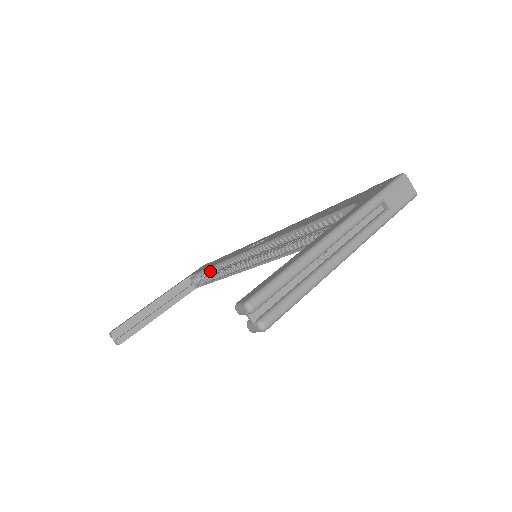
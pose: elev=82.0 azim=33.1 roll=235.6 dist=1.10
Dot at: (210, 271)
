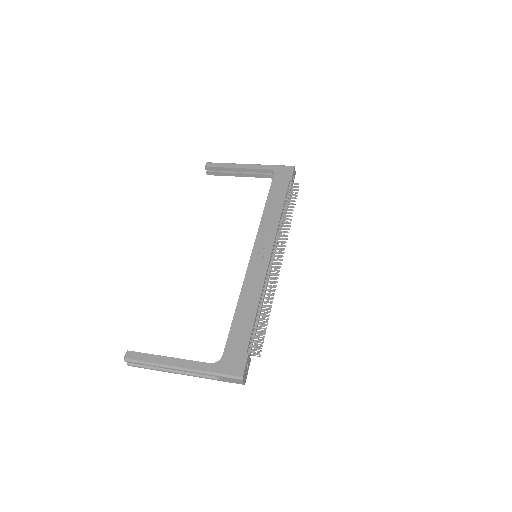
Dot at: (270, 198)
